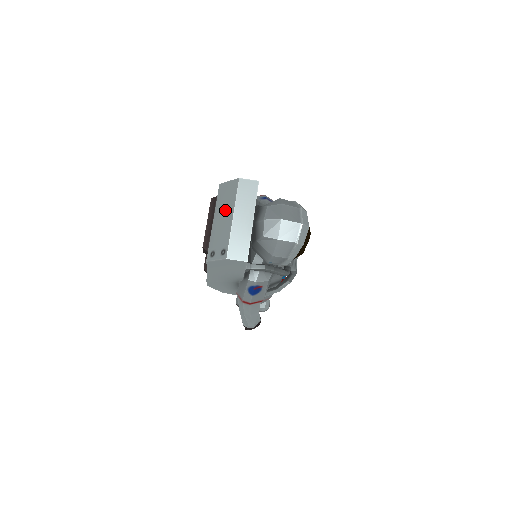
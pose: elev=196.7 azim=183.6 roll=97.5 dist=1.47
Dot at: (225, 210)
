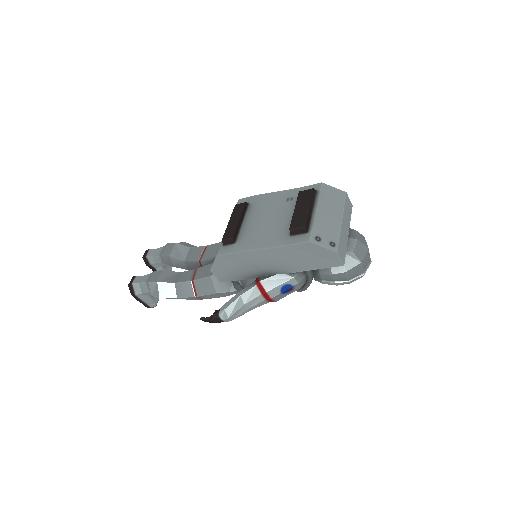
Dot at: (332, 209)
